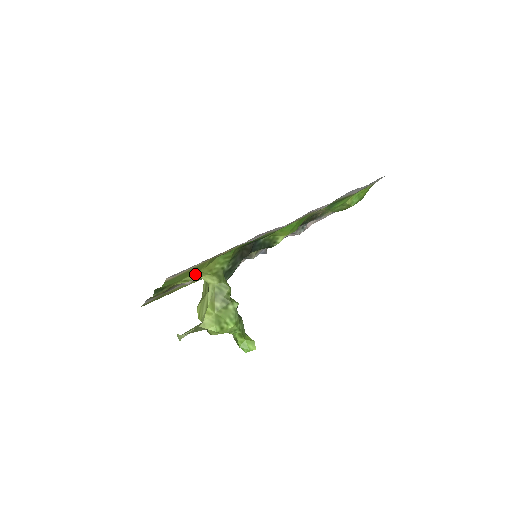
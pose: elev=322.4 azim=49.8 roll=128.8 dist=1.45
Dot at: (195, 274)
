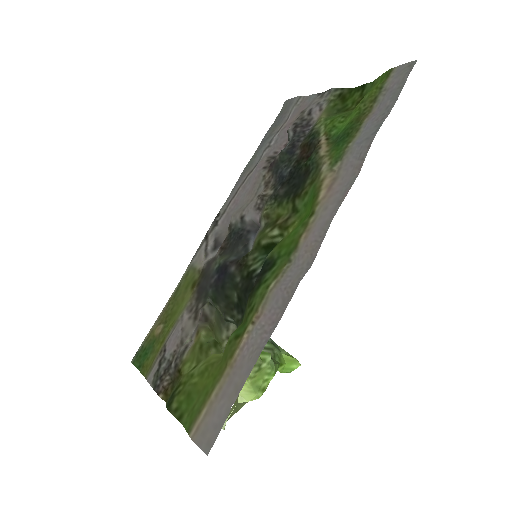
Dot at: (206, 363)
